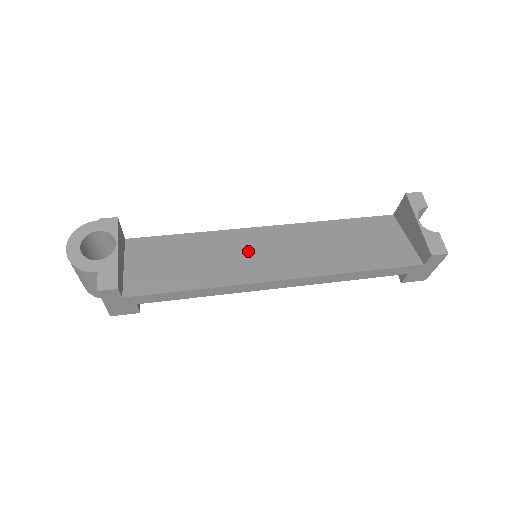
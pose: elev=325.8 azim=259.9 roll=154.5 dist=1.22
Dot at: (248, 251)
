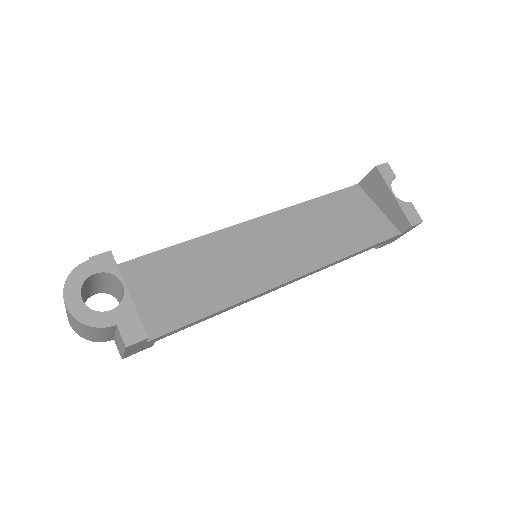
Dot at: (248, 253)
